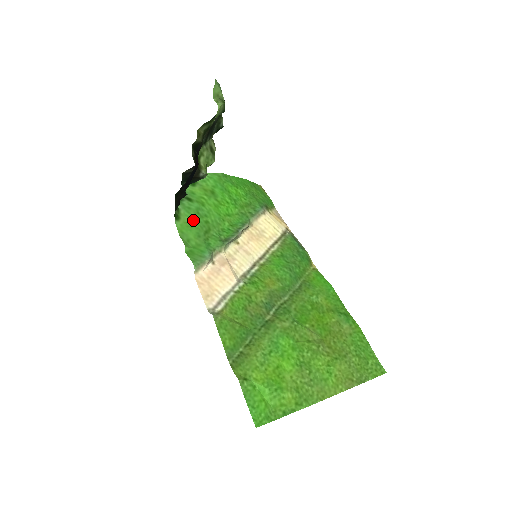
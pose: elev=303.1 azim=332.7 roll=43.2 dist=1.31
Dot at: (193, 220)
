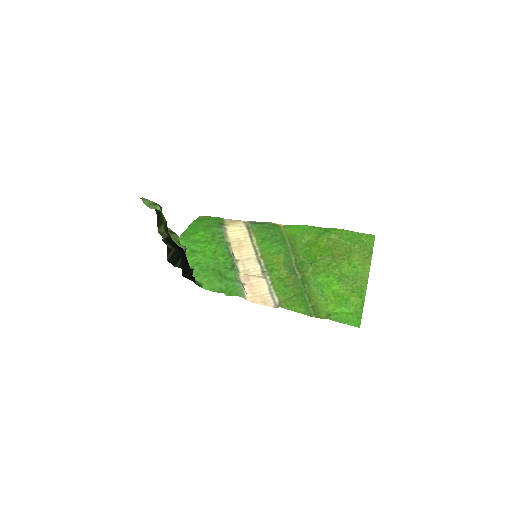
Dot at: (207, 277)
